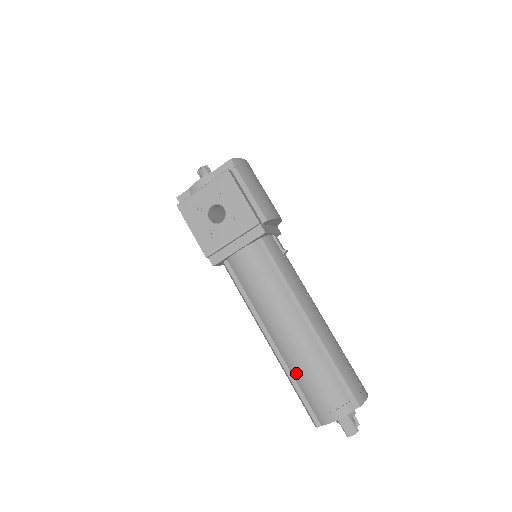
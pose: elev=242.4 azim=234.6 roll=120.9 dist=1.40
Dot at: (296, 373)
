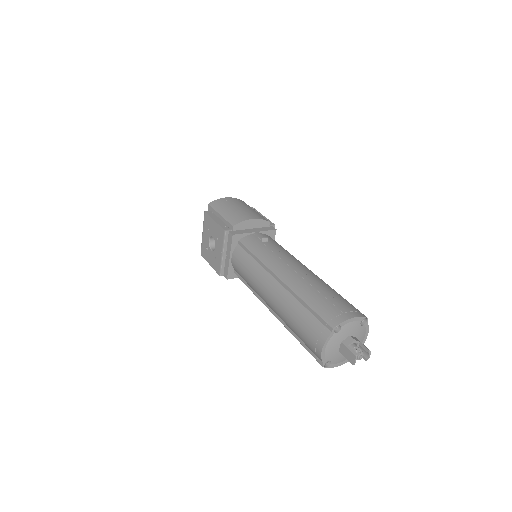
Dot at: (290, 327)
